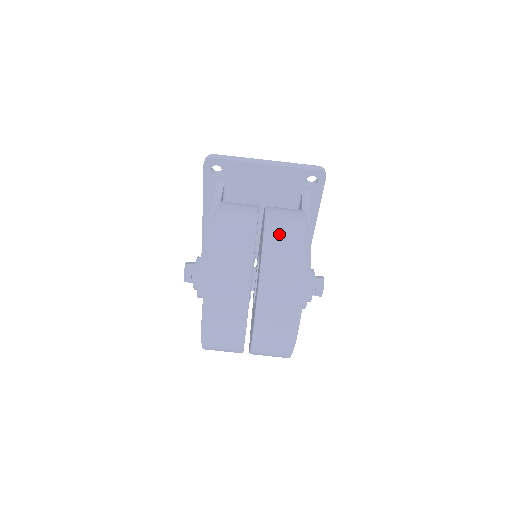
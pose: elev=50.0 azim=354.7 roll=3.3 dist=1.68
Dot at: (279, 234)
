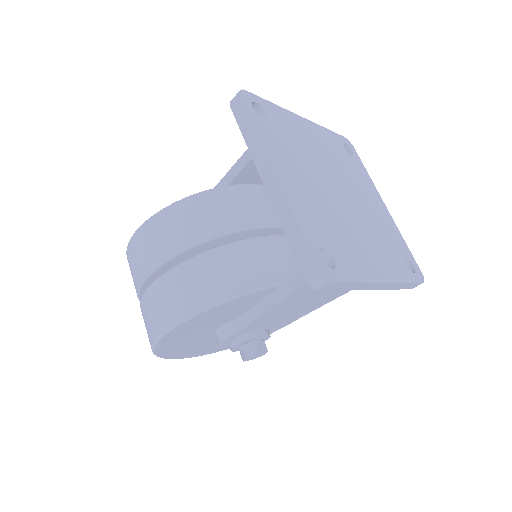
Dot at: (148, 308)
